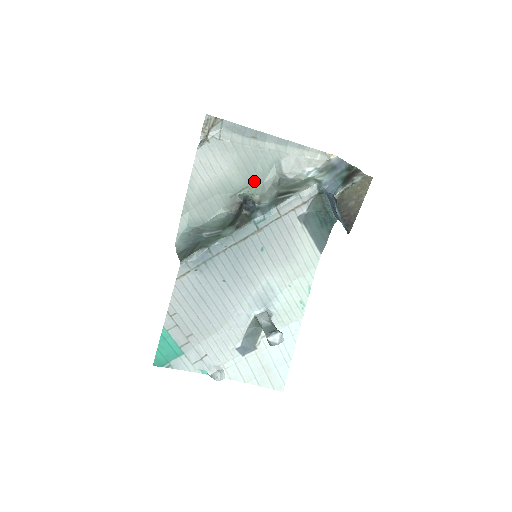
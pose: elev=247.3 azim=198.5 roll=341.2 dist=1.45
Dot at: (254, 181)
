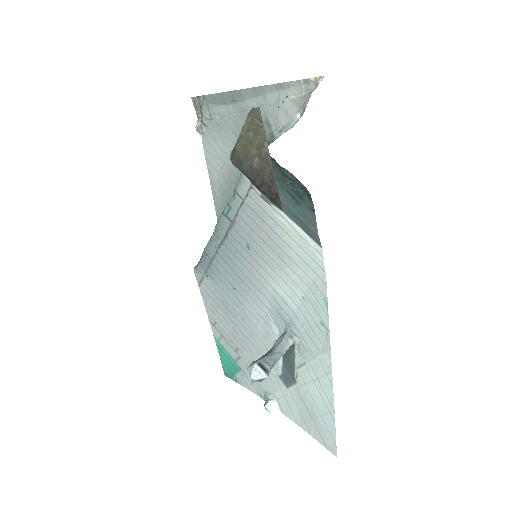
Dot at: occluded
